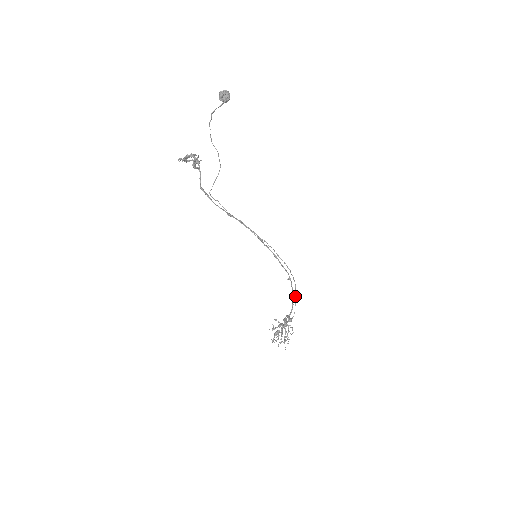
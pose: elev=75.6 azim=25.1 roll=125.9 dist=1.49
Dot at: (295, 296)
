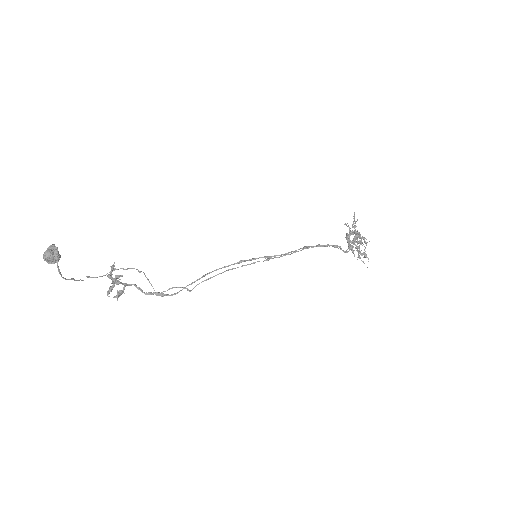
Dot at: occluded
